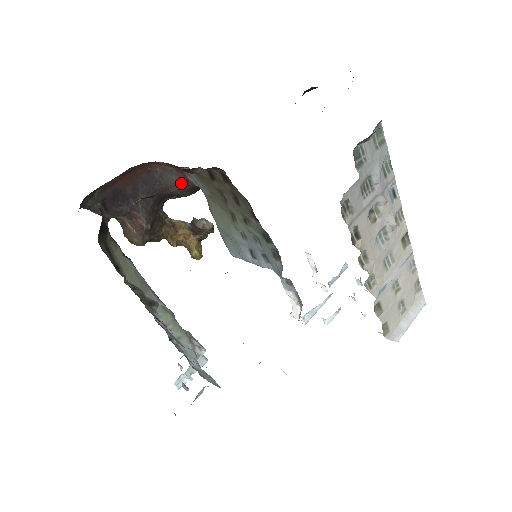
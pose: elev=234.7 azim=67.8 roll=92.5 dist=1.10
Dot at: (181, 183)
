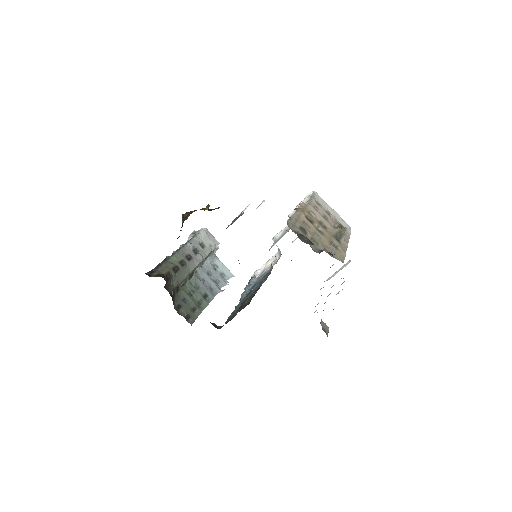
Dot at: occluded
